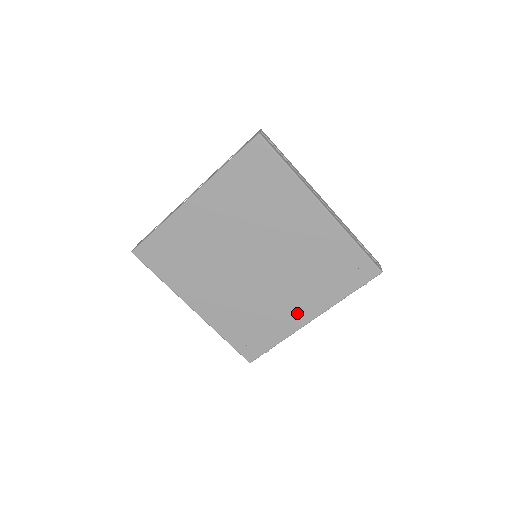
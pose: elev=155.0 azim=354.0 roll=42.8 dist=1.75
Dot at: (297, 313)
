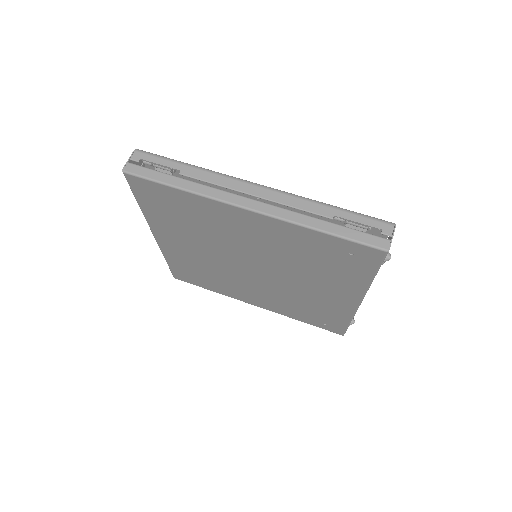
Dot at: (338, 299)
